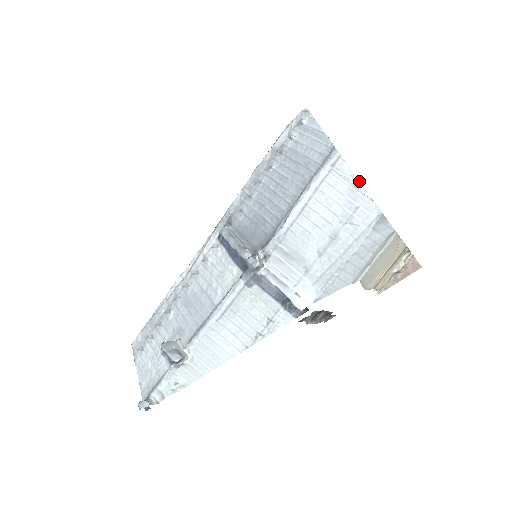
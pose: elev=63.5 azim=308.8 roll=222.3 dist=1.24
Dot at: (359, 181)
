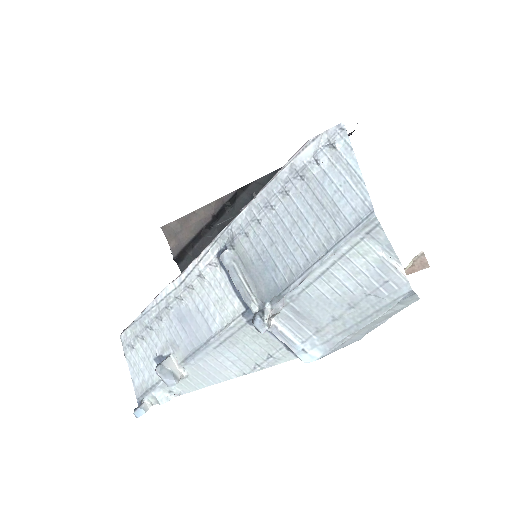
Dot at: (394, 251)
